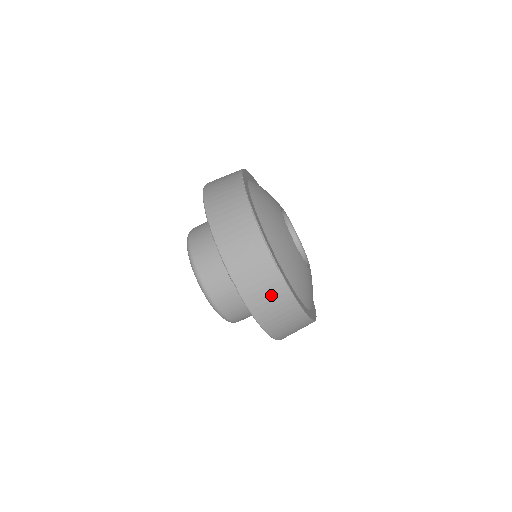
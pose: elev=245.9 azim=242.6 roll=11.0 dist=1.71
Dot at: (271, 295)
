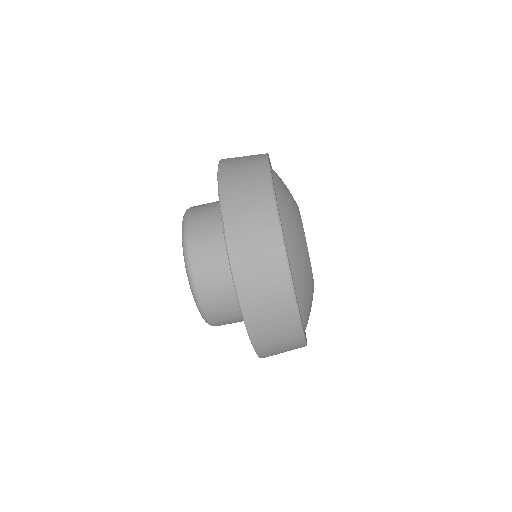
Dot at: (262, 252)
